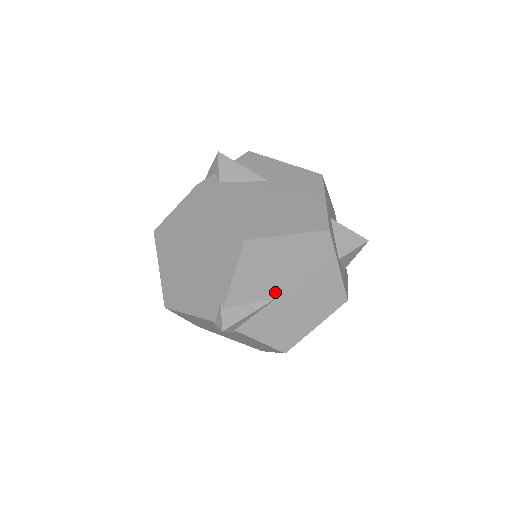
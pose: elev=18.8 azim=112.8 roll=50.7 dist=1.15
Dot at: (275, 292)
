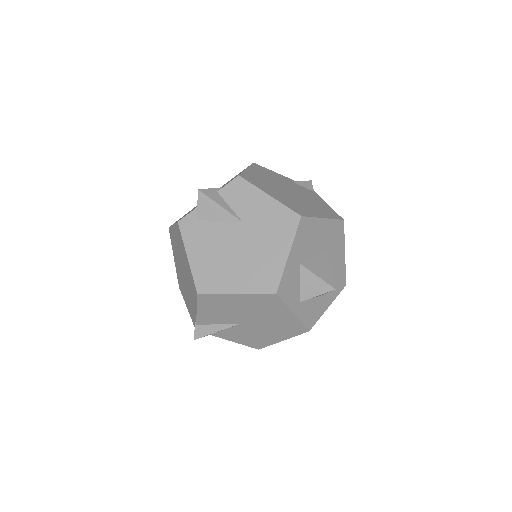
Dot at: (237, 321)
